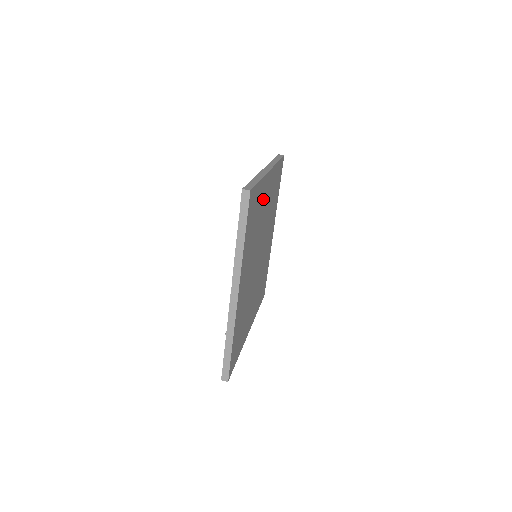
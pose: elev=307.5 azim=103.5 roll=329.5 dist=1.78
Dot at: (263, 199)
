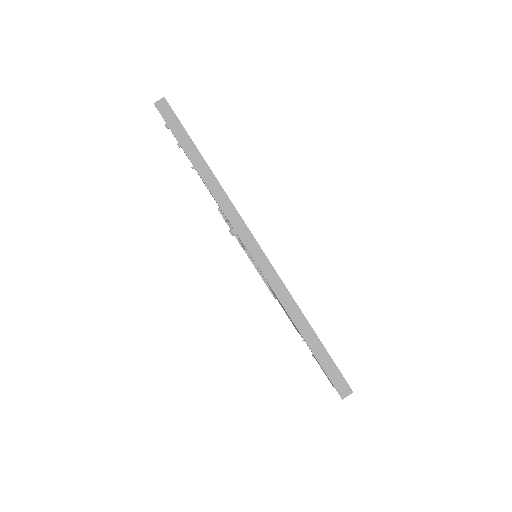
Dot at: occluded
